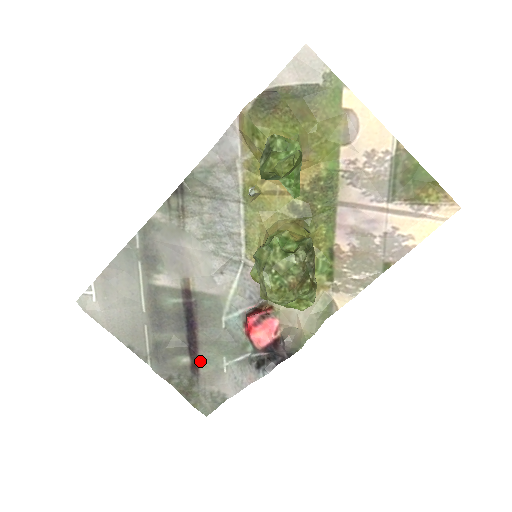
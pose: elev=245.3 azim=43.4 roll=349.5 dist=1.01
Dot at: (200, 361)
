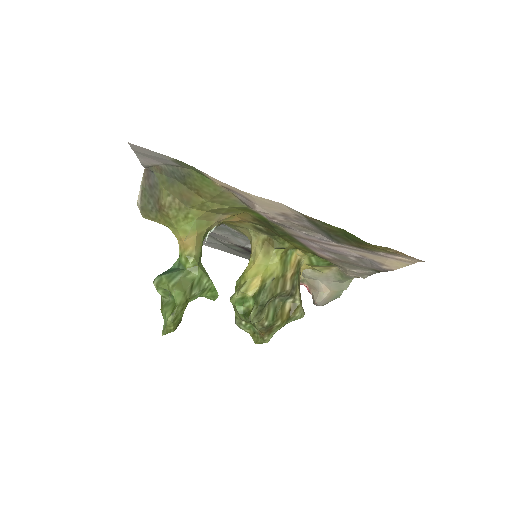
Dot at: occluded
